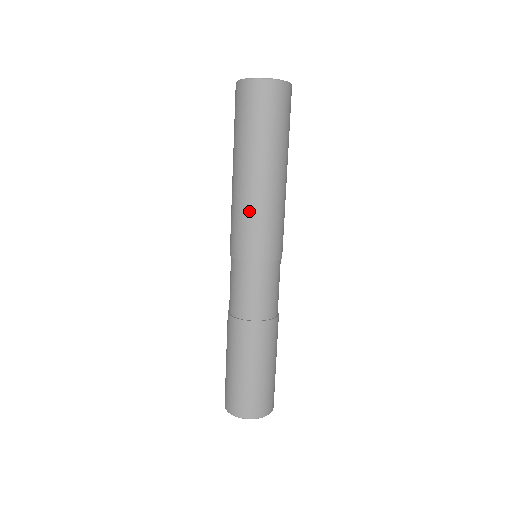
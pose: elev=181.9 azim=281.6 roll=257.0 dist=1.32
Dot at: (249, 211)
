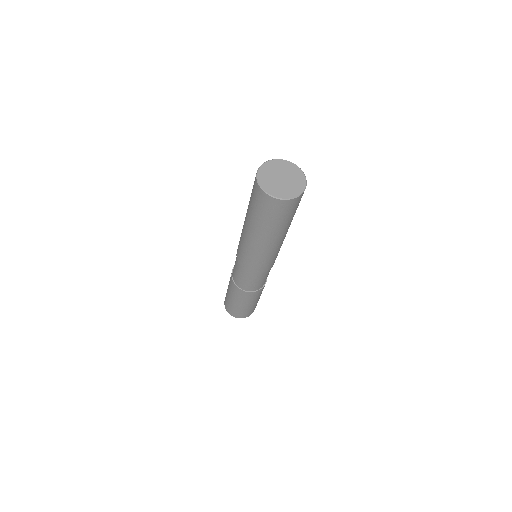
Dot at: (262, 256)
